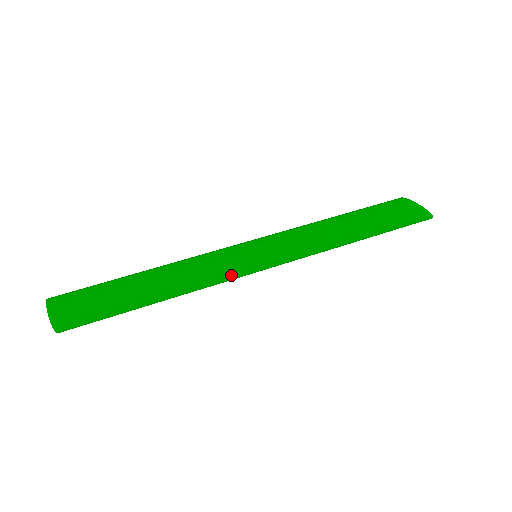
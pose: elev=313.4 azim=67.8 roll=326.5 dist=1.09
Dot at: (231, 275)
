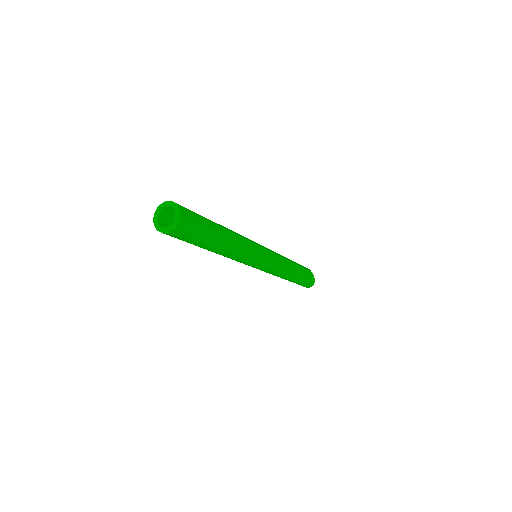
Dot at: (254, 257)
